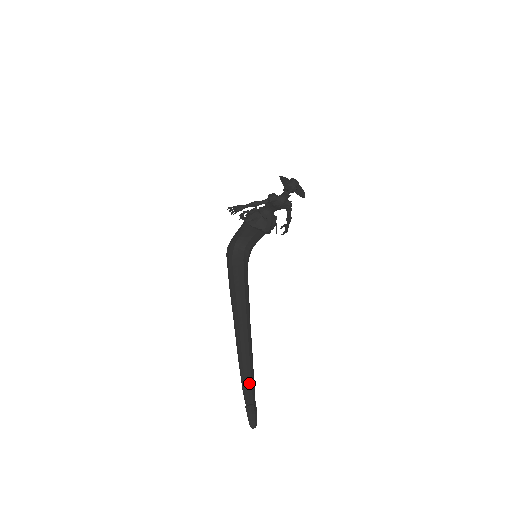
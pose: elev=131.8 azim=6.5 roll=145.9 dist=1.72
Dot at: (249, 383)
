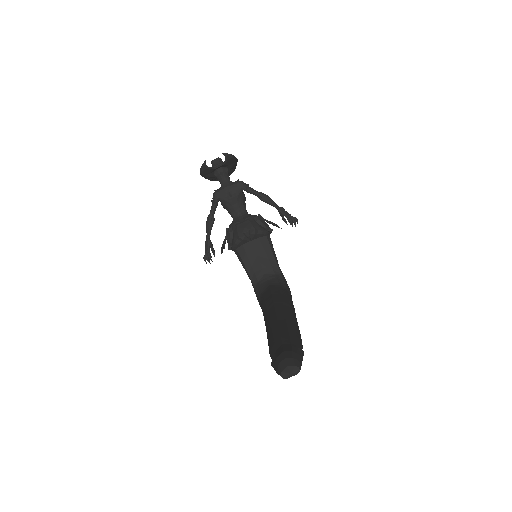
Dot at: (276, 339)
